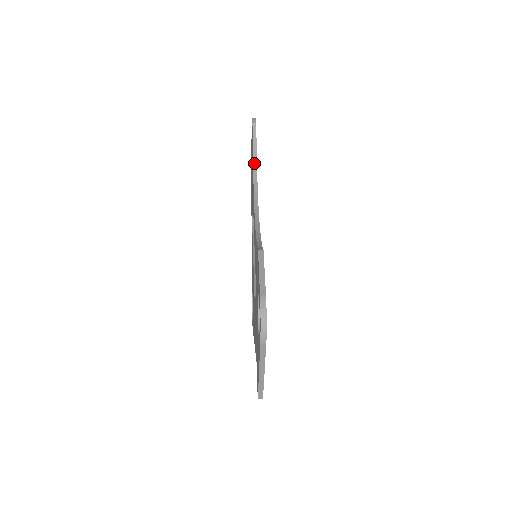
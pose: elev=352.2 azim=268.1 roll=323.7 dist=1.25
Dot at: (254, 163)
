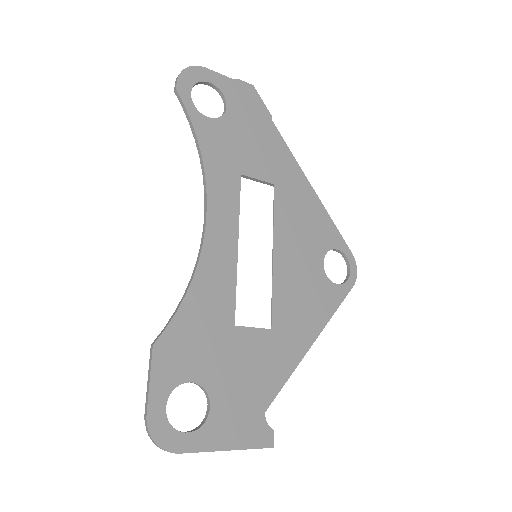
Dot at: (197, 147)
